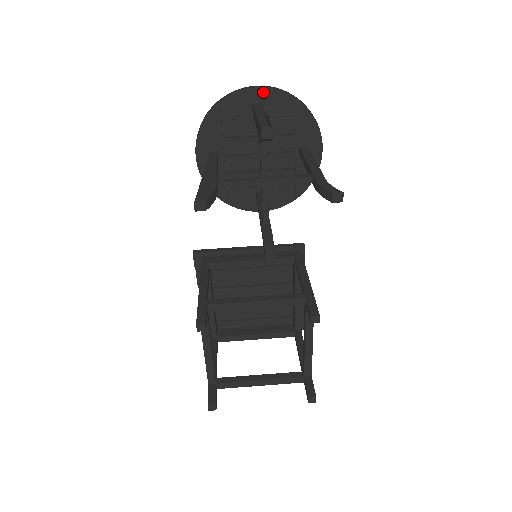
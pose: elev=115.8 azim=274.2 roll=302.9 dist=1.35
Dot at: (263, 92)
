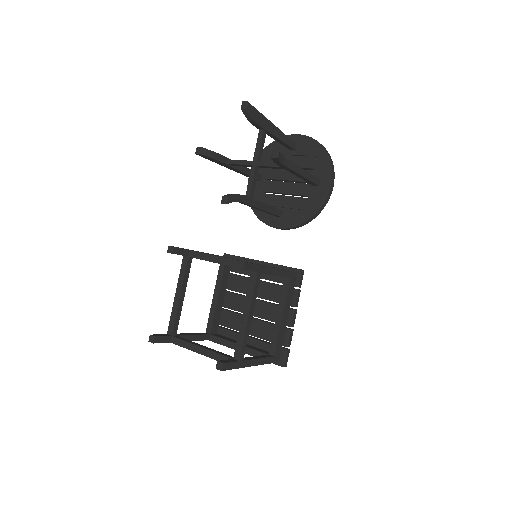
Dot at: (300, 138)
